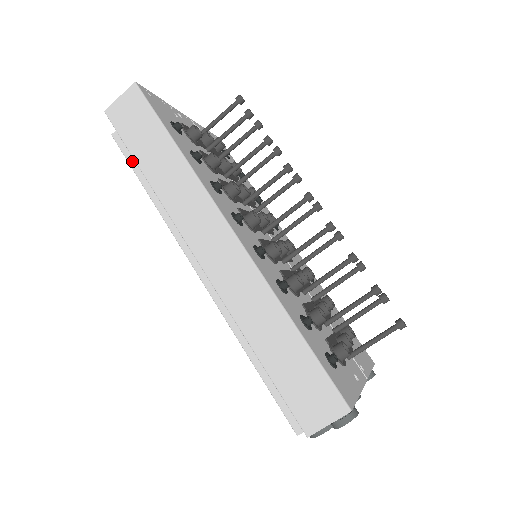
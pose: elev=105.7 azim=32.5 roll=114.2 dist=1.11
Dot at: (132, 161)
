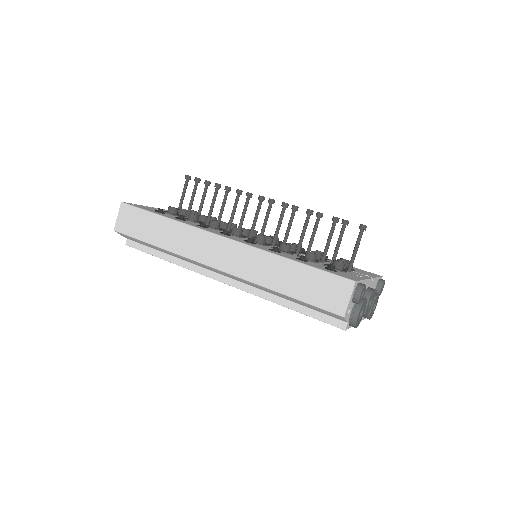
Dot at: (146, 250)
